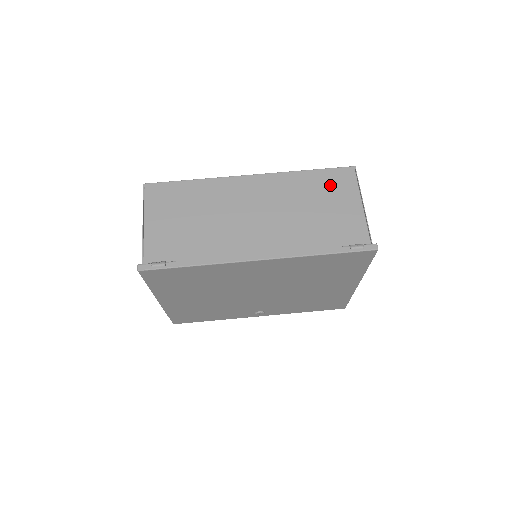
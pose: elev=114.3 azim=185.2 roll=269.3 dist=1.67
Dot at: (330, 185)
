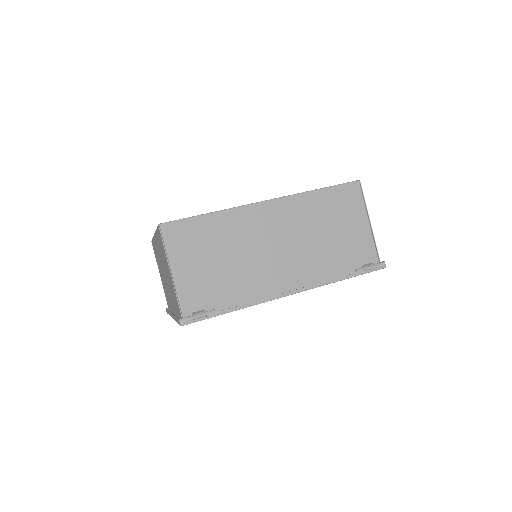
Dot at: (340, 204)
